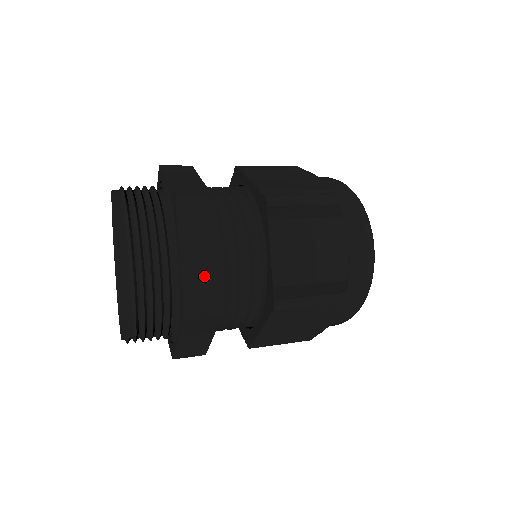
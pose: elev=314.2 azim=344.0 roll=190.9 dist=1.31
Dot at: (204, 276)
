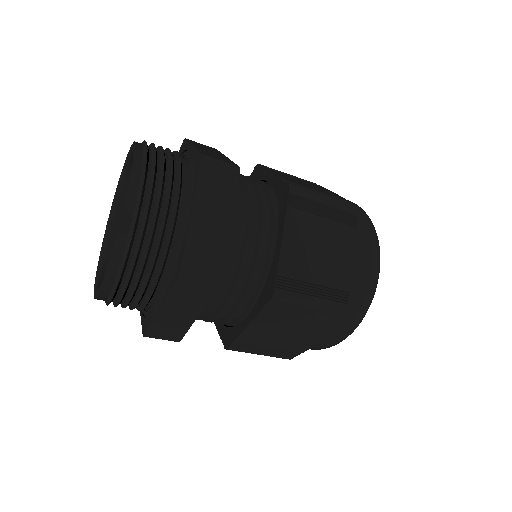
Dot at: (176, 323)
